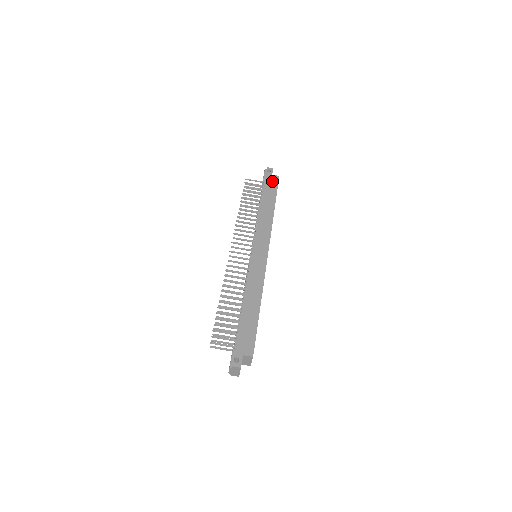
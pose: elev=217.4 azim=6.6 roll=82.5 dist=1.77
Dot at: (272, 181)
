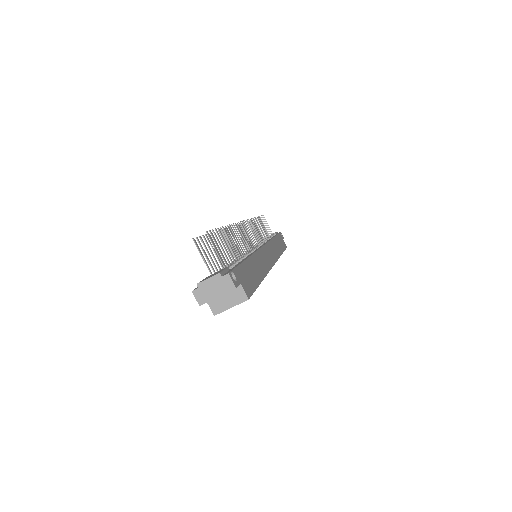
Dot at: (283, 241)
